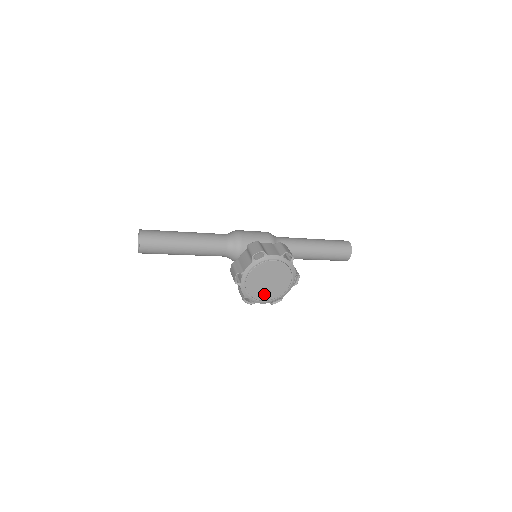
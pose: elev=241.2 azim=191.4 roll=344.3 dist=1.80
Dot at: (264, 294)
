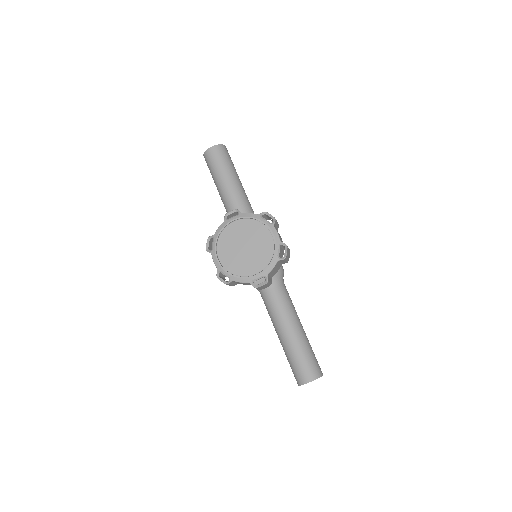
Dot at: (227, 253)
